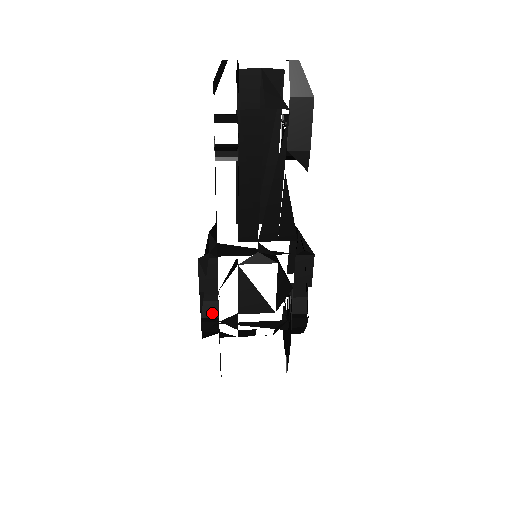
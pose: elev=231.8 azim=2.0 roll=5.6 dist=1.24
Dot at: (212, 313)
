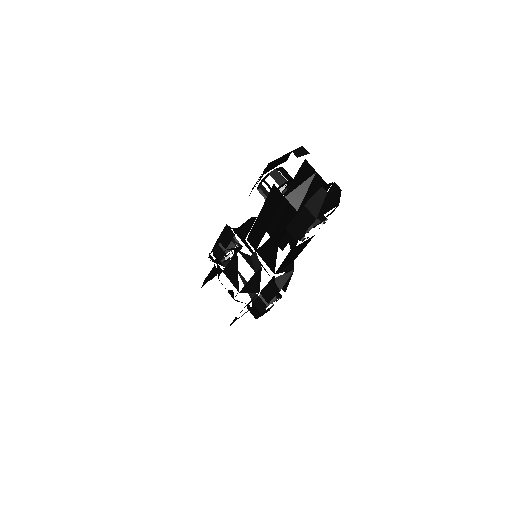
Dot at: (219, 255)
